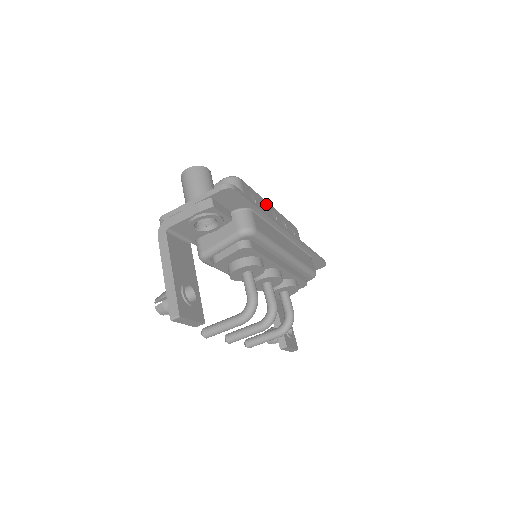
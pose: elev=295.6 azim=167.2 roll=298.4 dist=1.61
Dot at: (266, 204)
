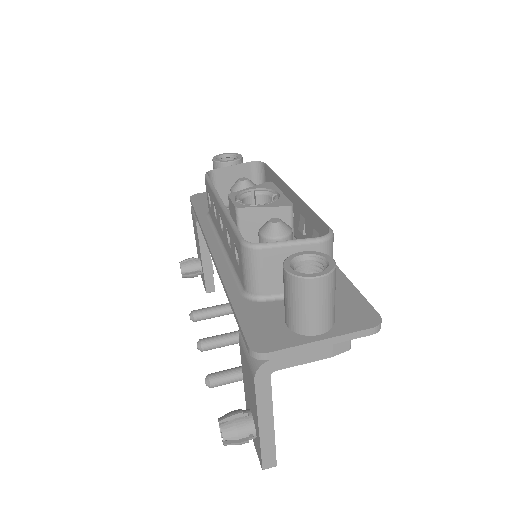
Dot at: occluded
